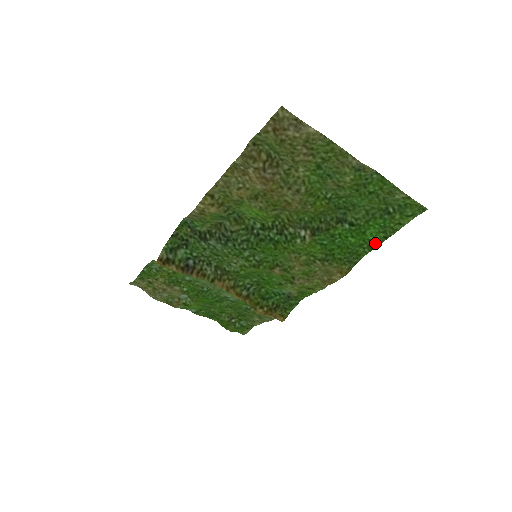
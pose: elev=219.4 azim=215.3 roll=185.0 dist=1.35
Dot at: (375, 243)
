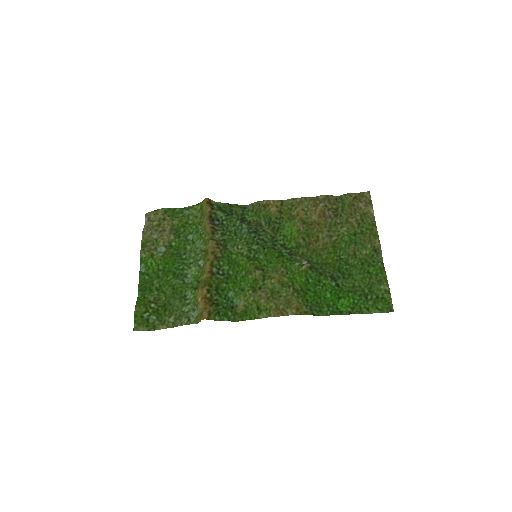
Dot at: (339, 312)
